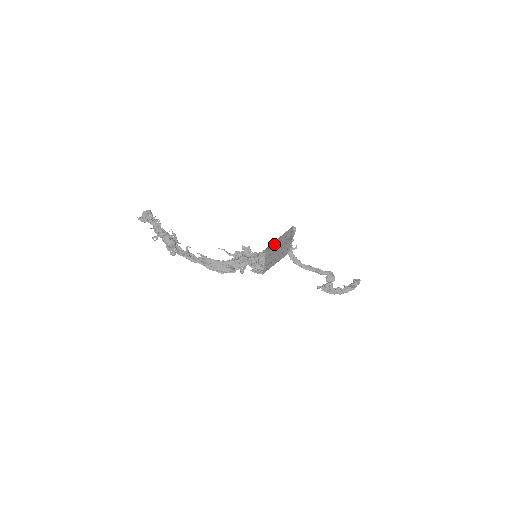
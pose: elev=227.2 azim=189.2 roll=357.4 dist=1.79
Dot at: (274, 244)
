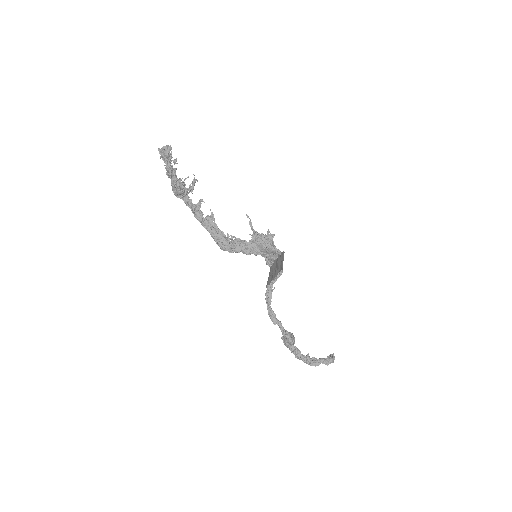
Dot at: occluded
